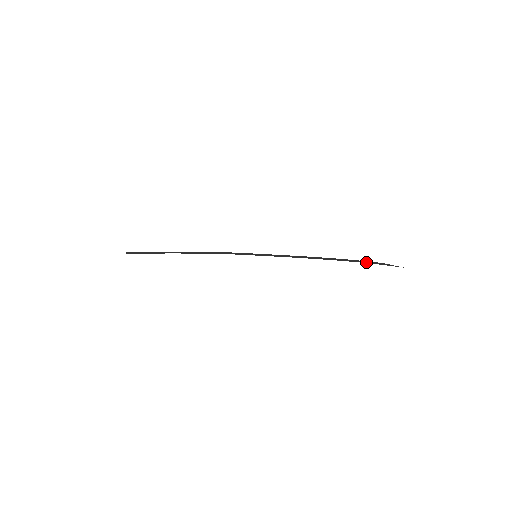
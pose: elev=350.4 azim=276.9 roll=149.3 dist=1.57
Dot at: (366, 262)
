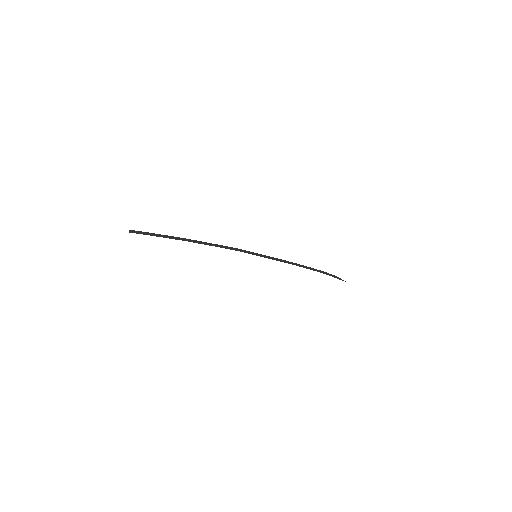
Dot at: (327, 274)
